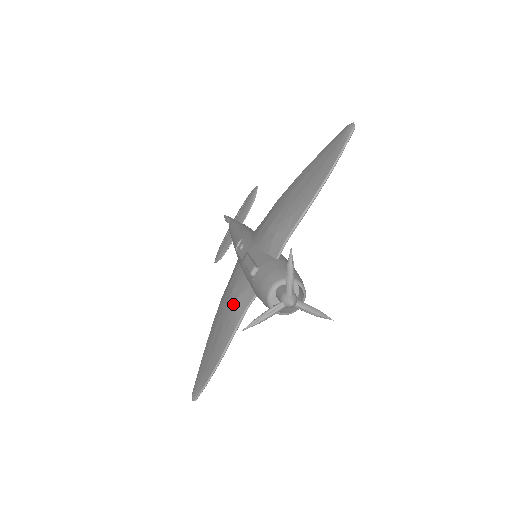
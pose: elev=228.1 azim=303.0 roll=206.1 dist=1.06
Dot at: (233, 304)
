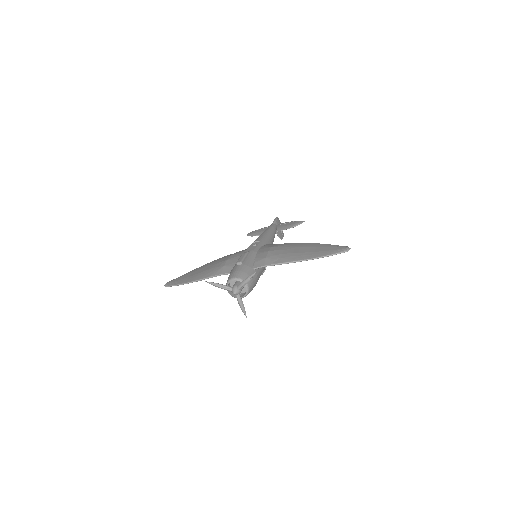
Dot at: (220, 266)
